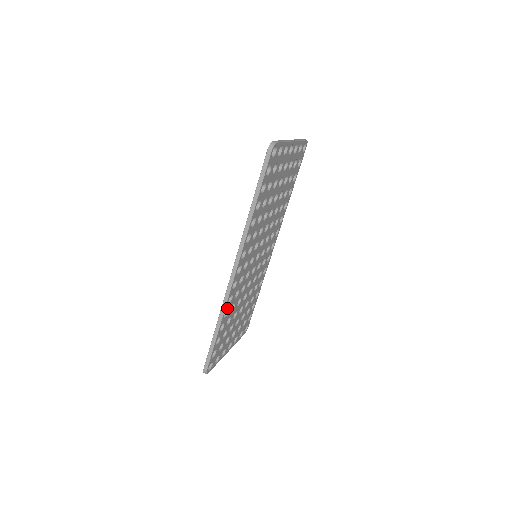
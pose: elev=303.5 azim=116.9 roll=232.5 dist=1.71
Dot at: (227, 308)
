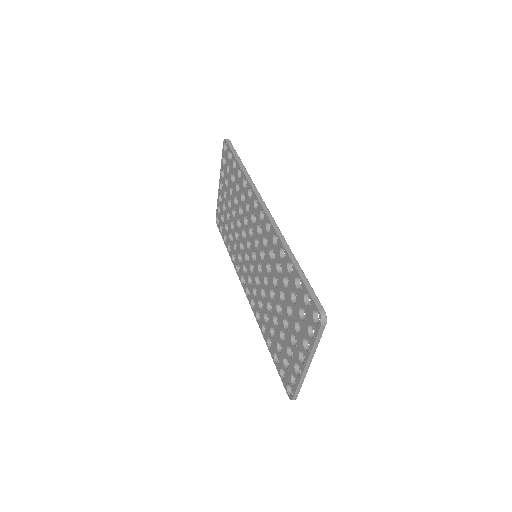
Dot at: occluded
